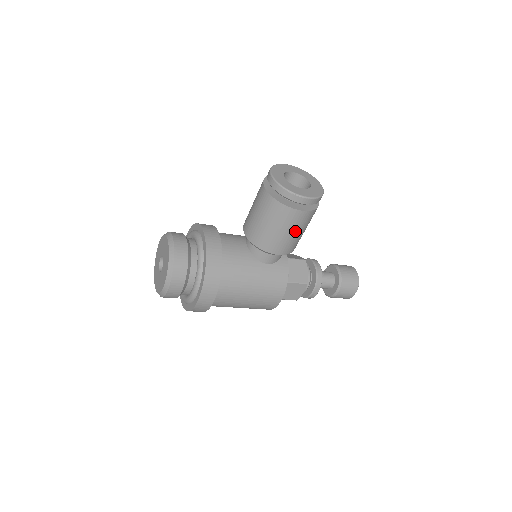
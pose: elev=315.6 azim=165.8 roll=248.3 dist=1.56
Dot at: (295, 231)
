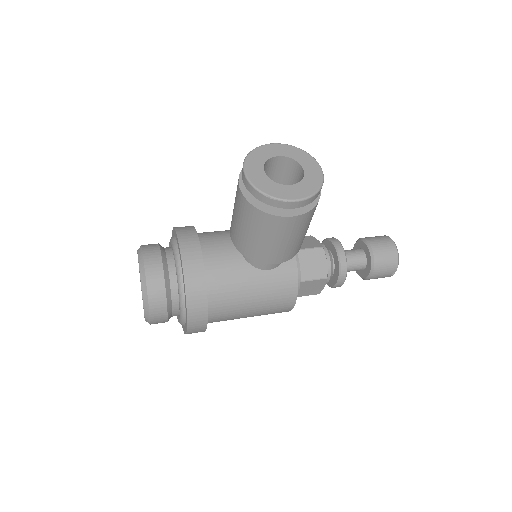
Dot at: (291, 237)
